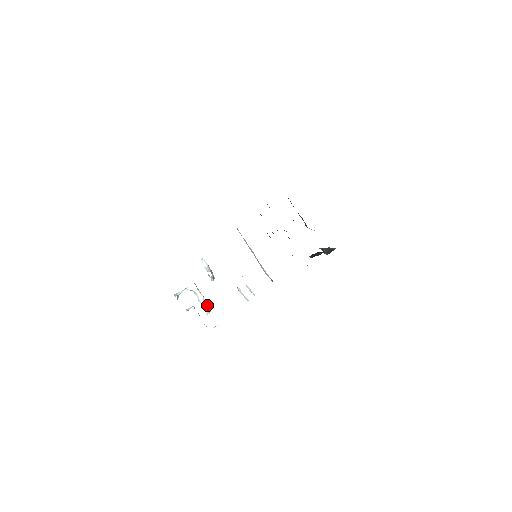
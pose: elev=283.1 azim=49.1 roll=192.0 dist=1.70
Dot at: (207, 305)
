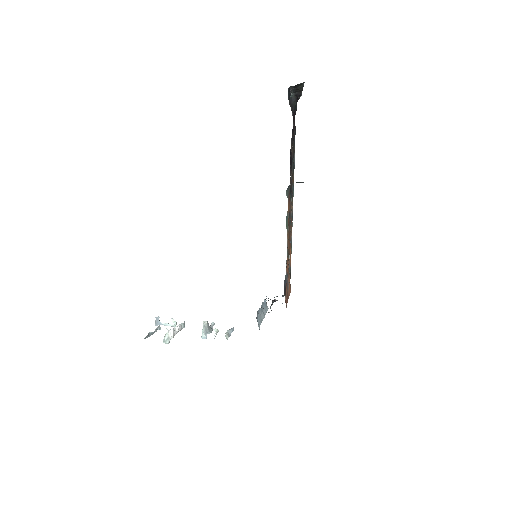
Dot at: (173, 332)
